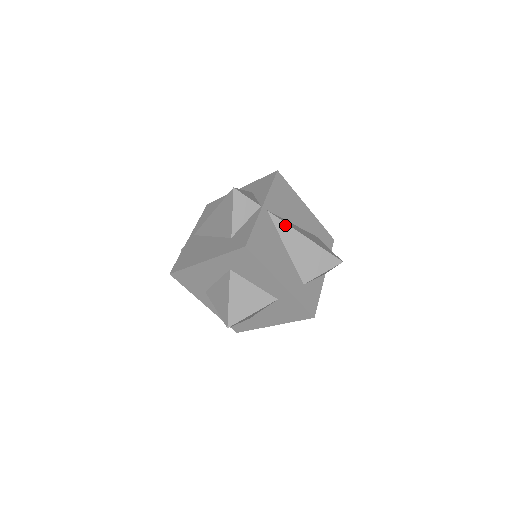
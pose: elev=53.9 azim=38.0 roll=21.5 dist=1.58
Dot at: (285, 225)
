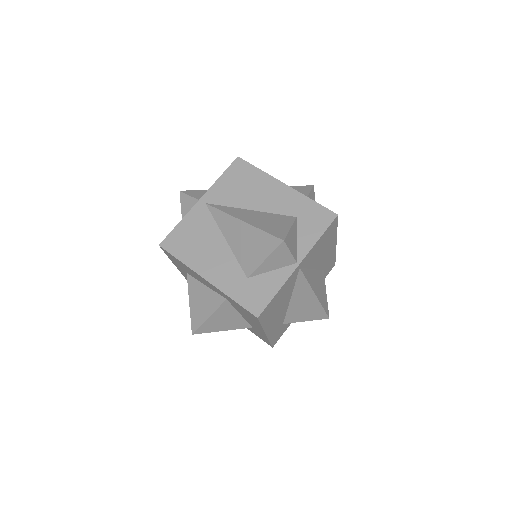
Dot at: (306, 283)
